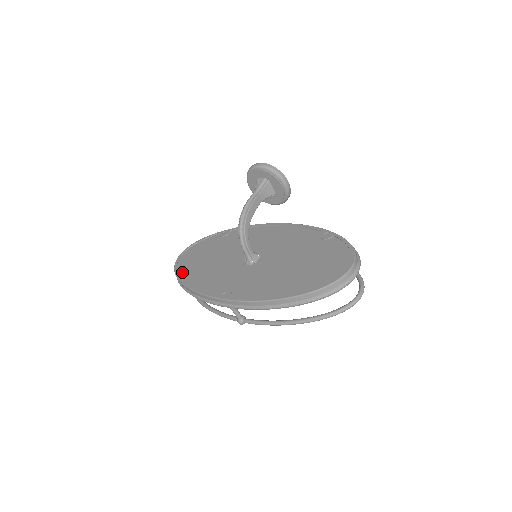
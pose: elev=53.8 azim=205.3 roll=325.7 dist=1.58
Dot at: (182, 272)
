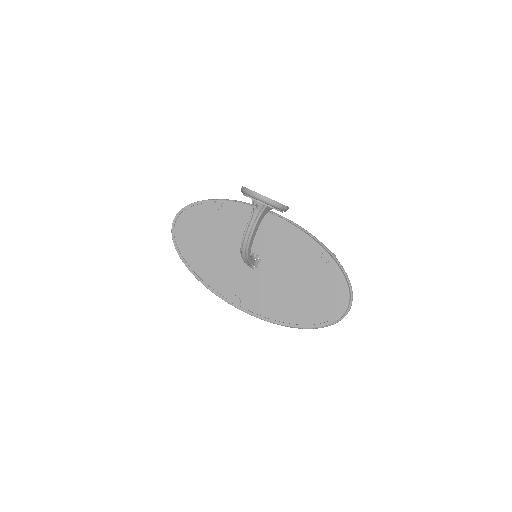
Dot at: (183, 251)
